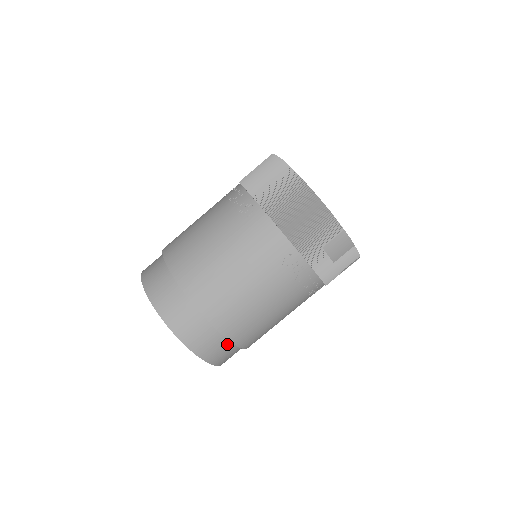
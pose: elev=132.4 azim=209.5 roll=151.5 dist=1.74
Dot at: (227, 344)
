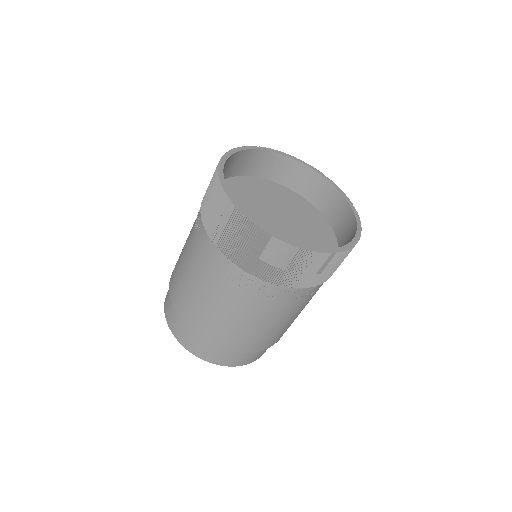
Dot at: occluded
